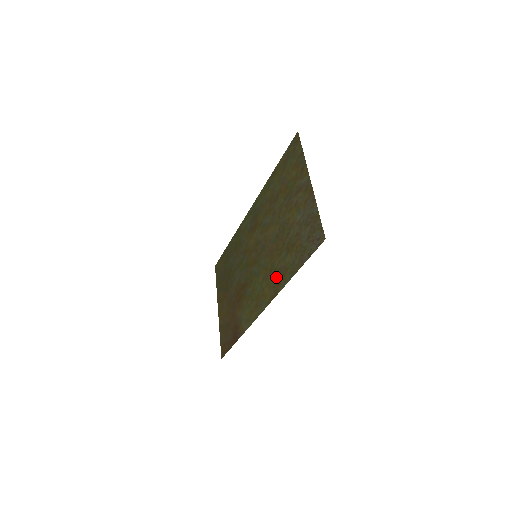
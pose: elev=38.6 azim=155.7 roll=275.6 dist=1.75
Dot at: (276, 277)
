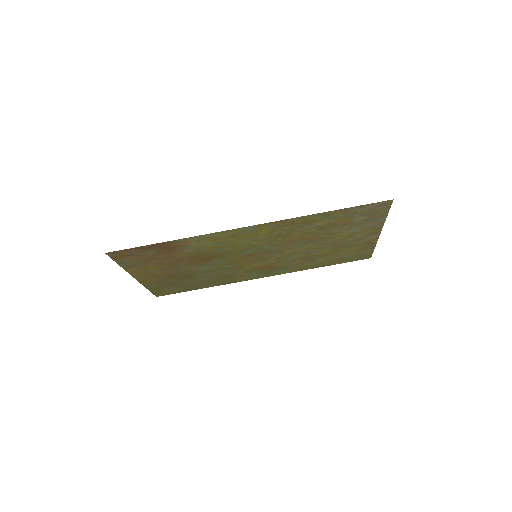
Dot at: (290, 227)
